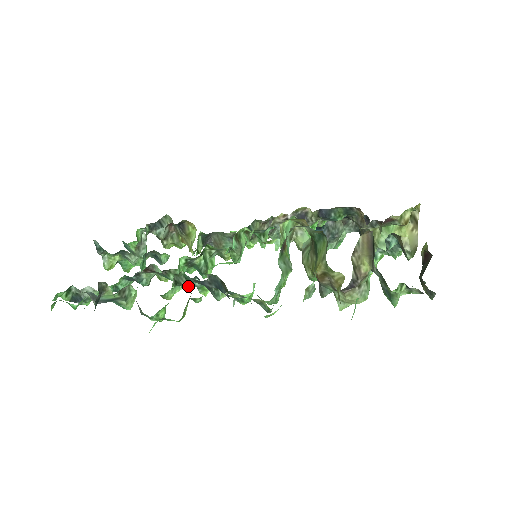
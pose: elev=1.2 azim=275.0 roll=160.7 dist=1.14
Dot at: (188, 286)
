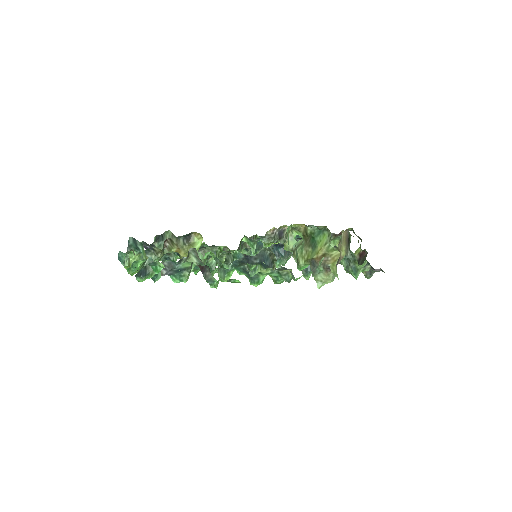
Dot at: (229, 266)
